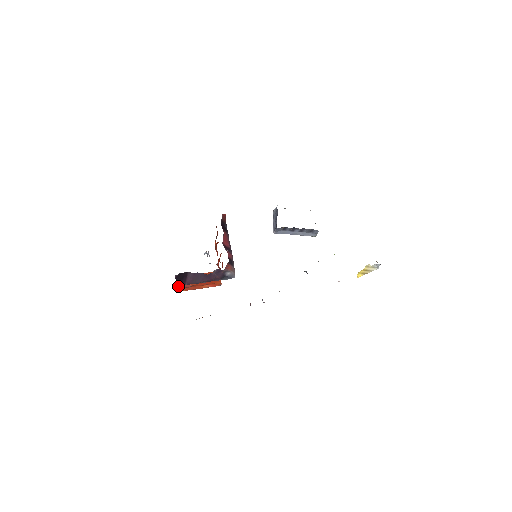
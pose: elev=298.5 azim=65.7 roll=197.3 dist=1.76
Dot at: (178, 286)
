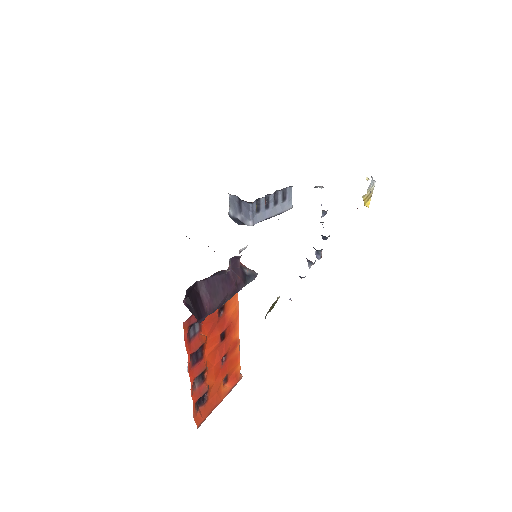
Dot at: (191, 396)
